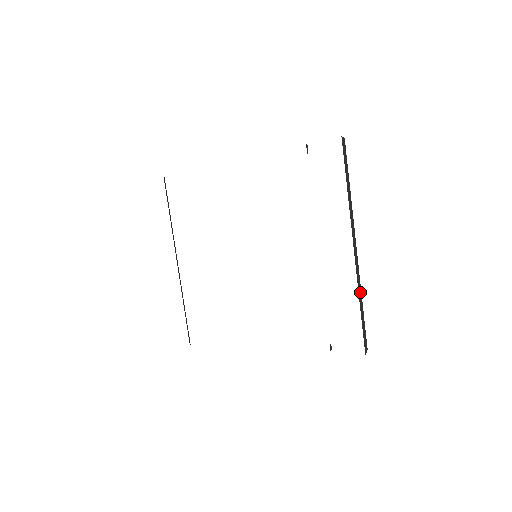
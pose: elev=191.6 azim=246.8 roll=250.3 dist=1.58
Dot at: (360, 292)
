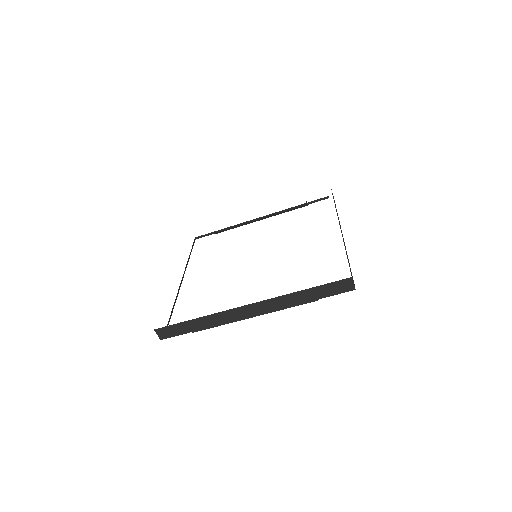
Dot at: occluded
